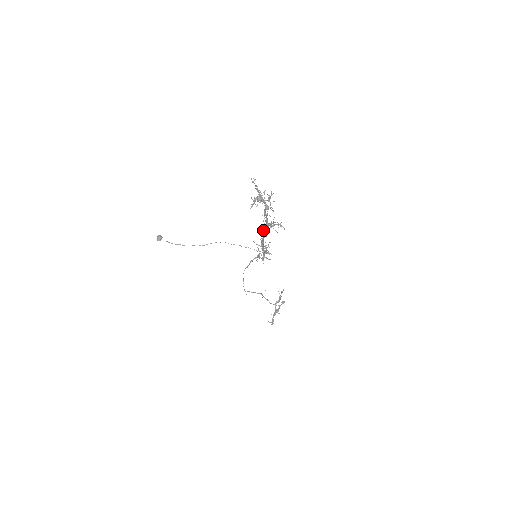
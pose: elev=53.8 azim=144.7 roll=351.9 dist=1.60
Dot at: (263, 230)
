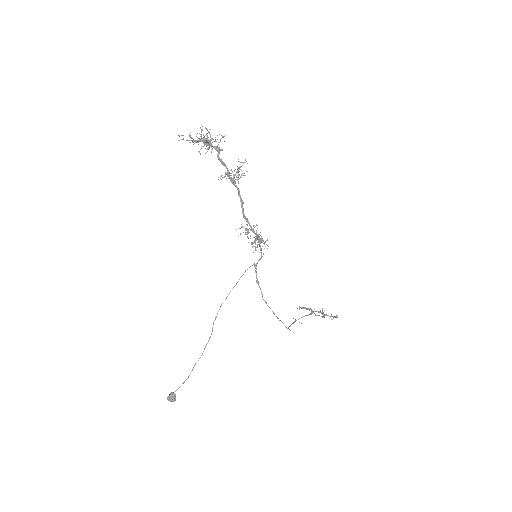
Dot at: occluded
